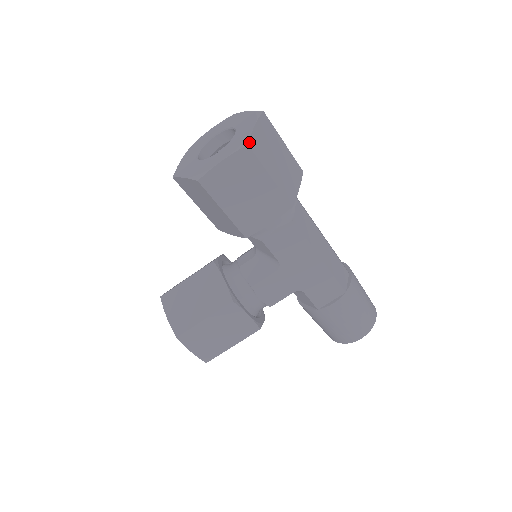
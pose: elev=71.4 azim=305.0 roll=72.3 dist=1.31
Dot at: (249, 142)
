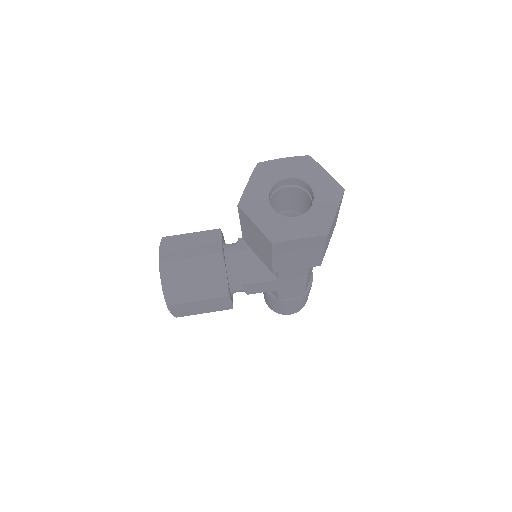
Dot at: (329, 231)
